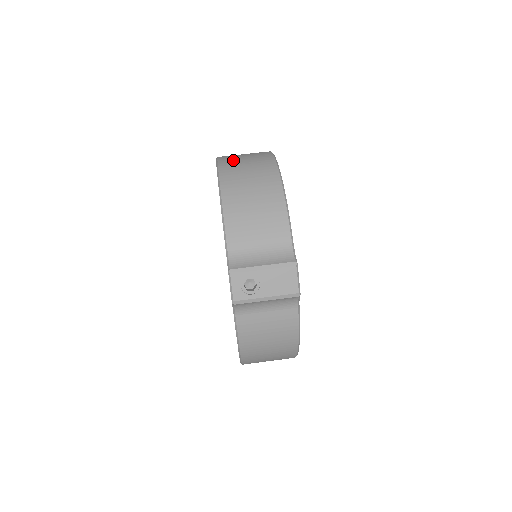
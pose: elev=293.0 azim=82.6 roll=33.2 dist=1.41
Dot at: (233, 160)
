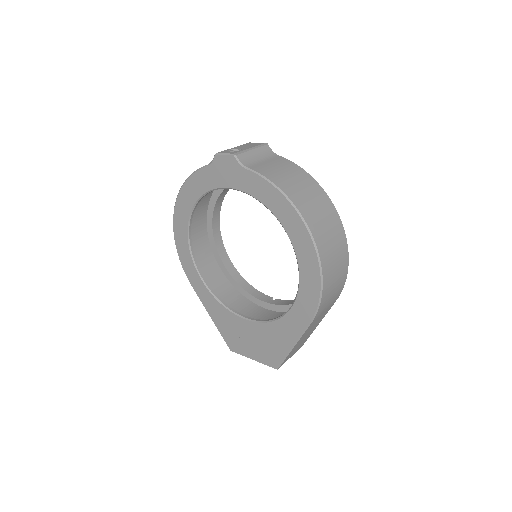
Dot at: occluded
